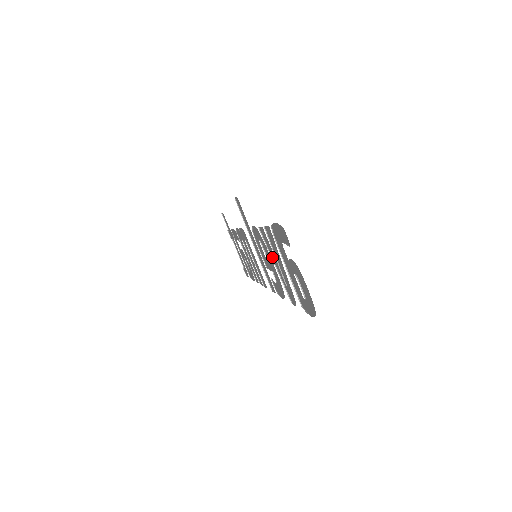
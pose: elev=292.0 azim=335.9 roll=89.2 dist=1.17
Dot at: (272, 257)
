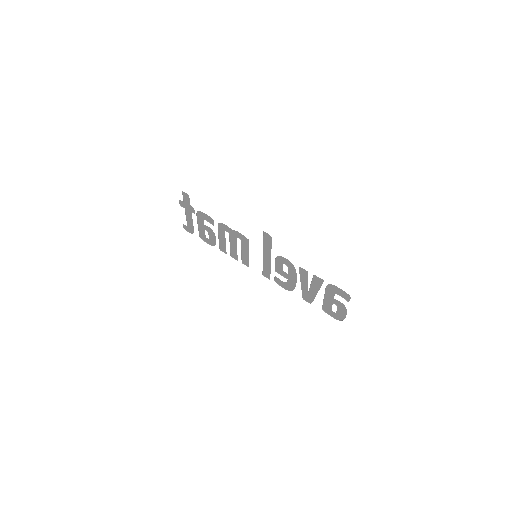
Dot at: (301, 280)
